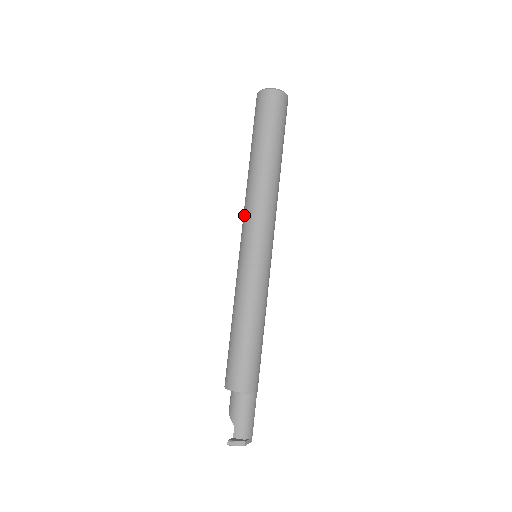
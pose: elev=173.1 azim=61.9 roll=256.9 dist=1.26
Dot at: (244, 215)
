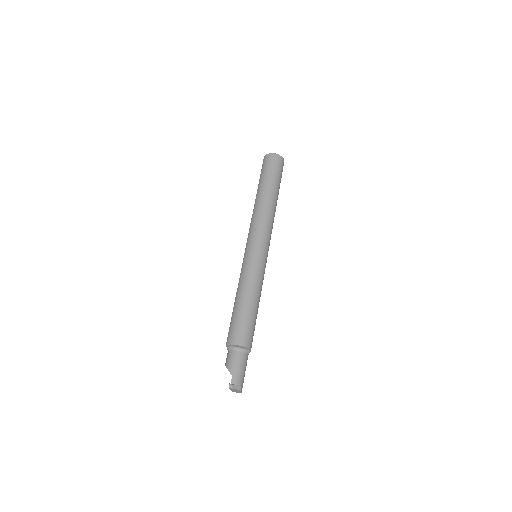
Dot at: (252, 226)
